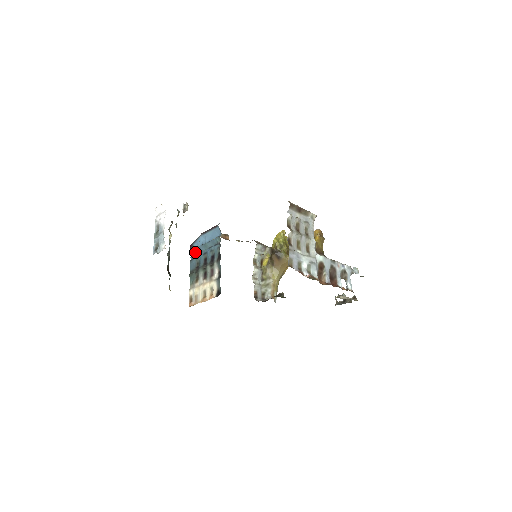
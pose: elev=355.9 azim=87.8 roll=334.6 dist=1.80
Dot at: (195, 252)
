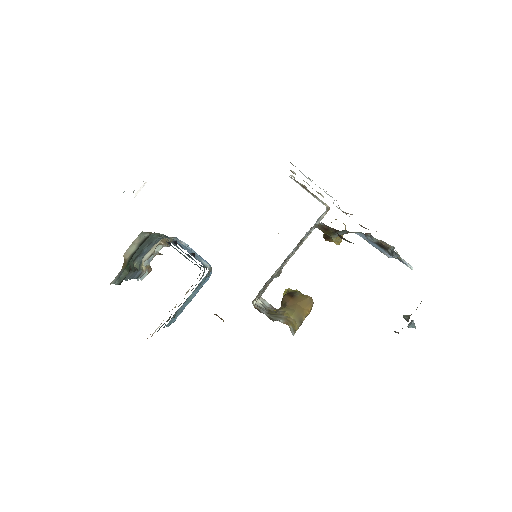
Dot at: (173, 320)
